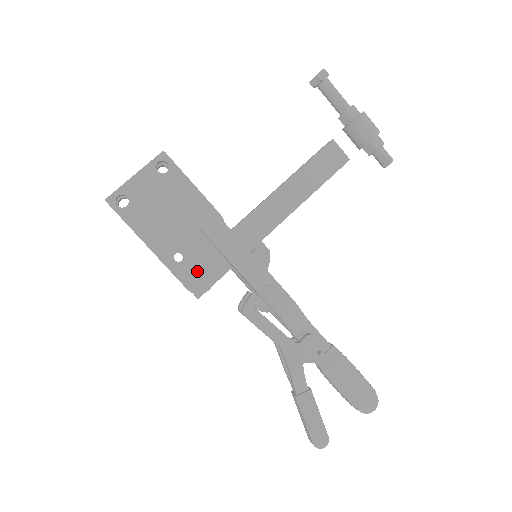
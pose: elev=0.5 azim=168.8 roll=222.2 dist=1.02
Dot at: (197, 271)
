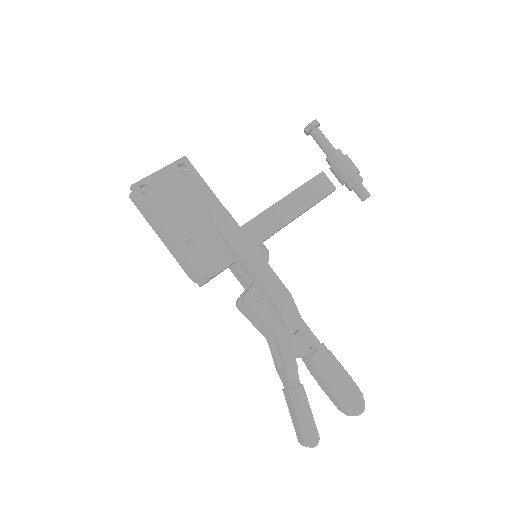
Dot at: (205, 257)
